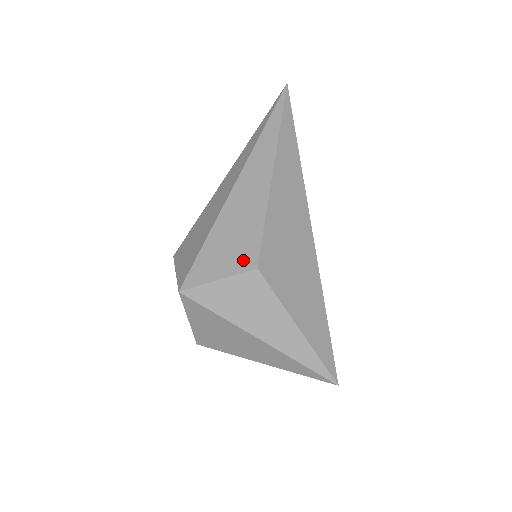
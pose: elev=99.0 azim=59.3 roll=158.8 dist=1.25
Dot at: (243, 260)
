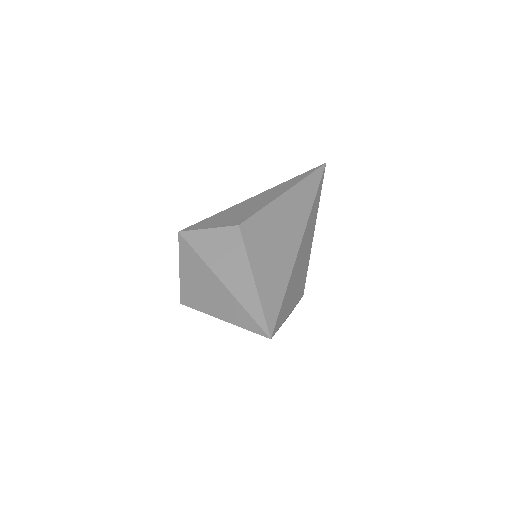
Dot at: (232, 222)
